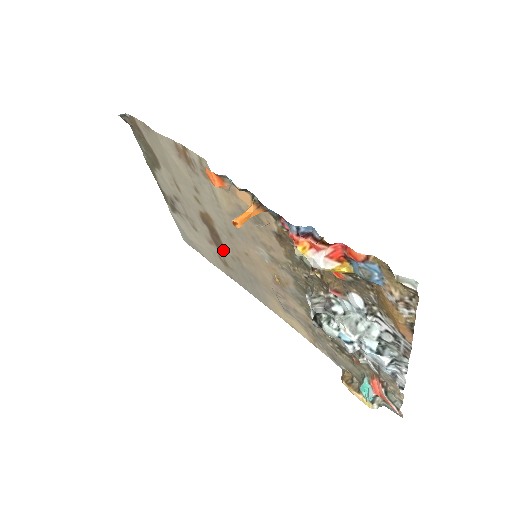
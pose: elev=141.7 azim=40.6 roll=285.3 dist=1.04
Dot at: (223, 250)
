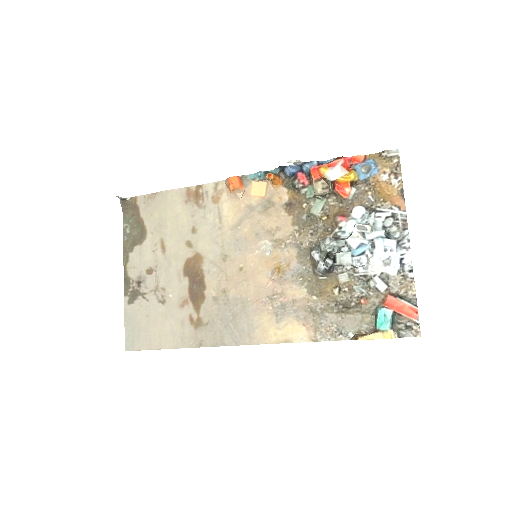
Dot at: (202, 298)
